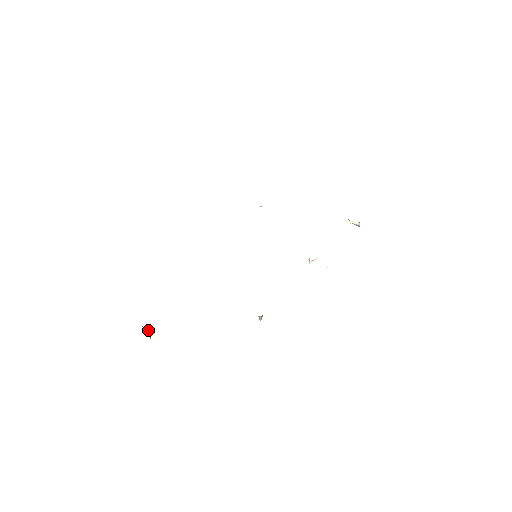
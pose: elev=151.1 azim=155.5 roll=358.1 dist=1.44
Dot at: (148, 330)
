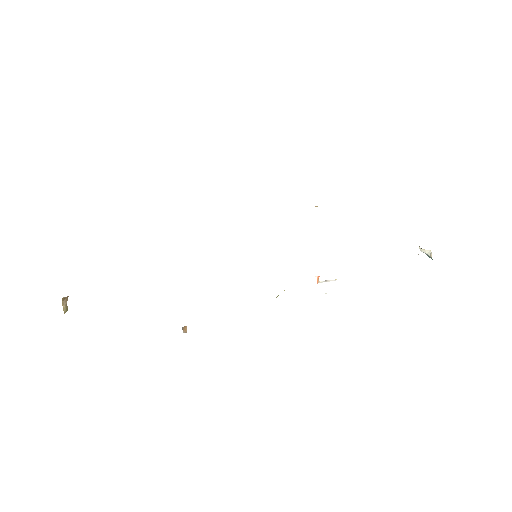
Dot at: (62, 302)
